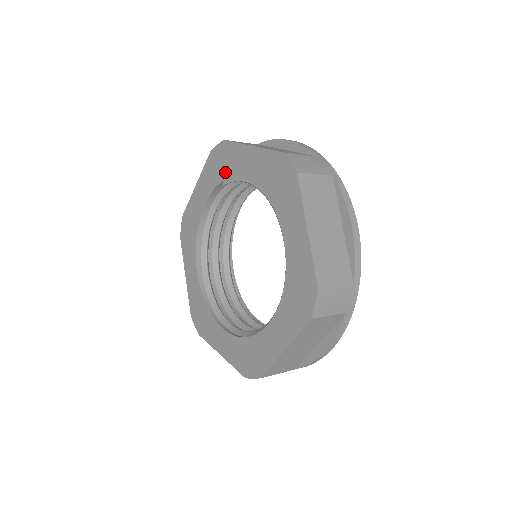
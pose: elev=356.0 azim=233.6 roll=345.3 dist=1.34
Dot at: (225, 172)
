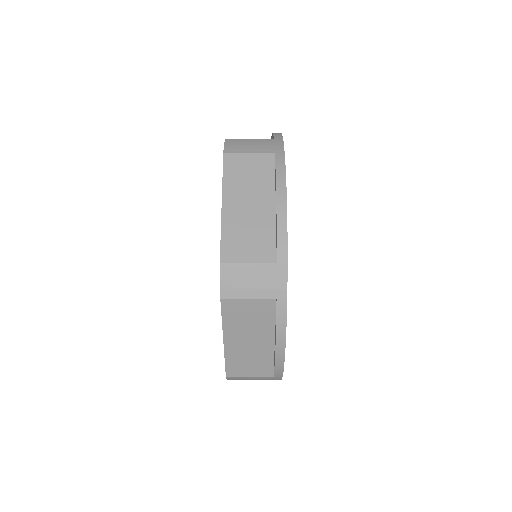
Dot at: occluded
